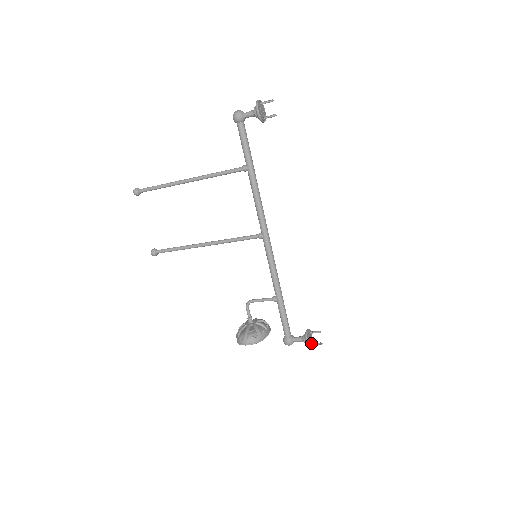
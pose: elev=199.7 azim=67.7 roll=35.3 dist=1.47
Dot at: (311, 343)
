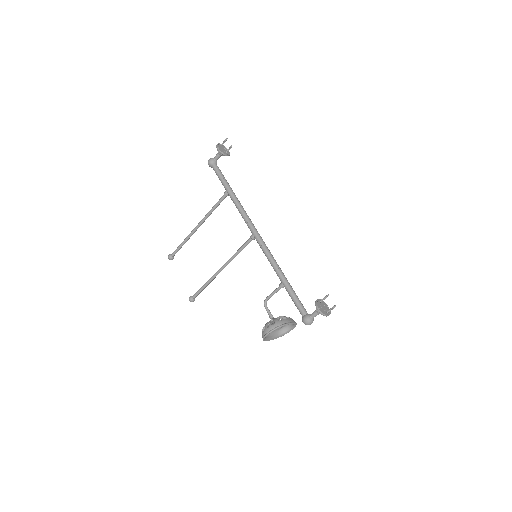
Dot at: (327, 312)
